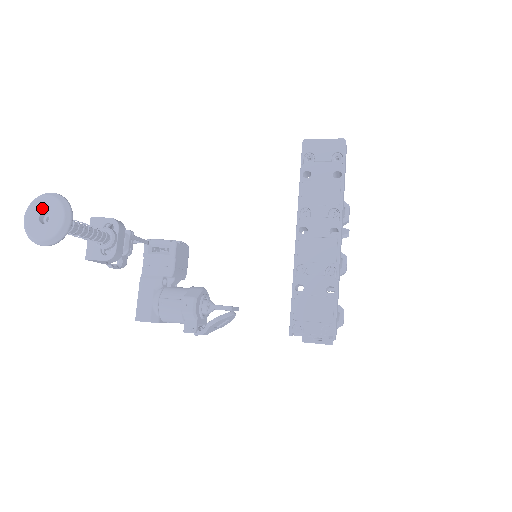
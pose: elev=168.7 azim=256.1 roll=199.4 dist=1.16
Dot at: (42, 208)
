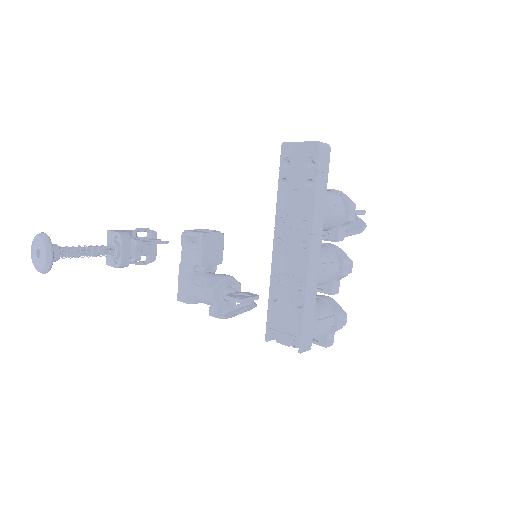
Dot at: (37, 246)
